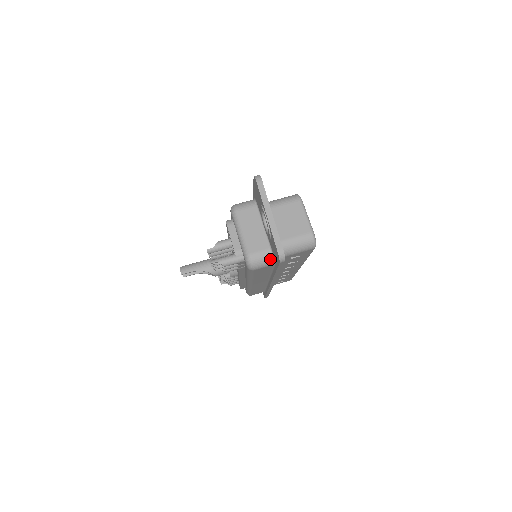
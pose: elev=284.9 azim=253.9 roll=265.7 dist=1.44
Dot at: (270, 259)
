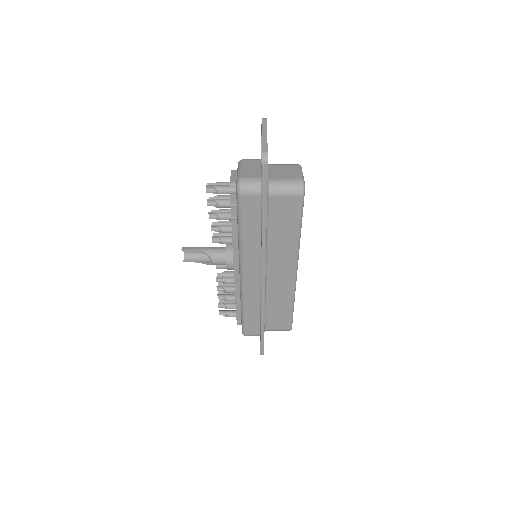
Dot at: (258, 185)
